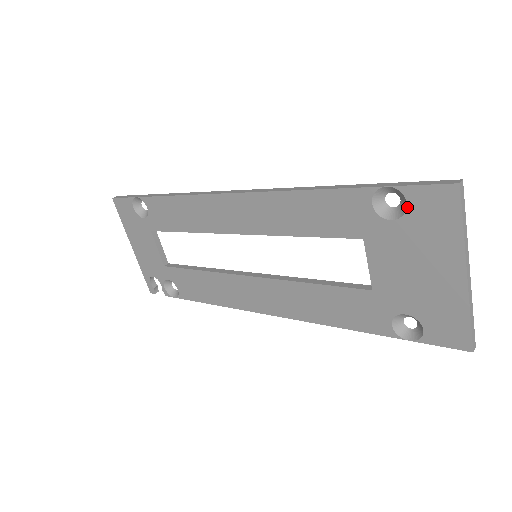
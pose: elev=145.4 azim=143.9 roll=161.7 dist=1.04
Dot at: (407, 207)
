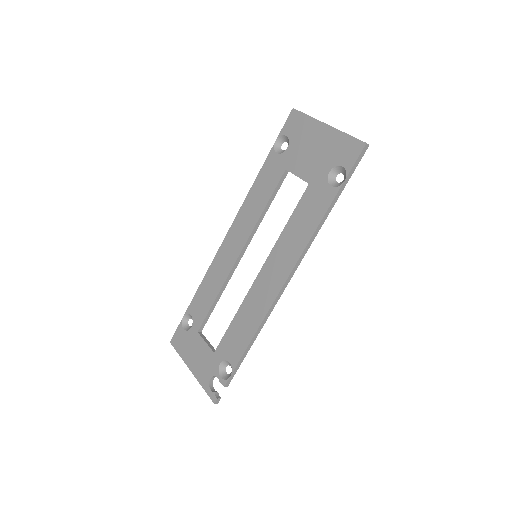
Dot at: (287, 136)
